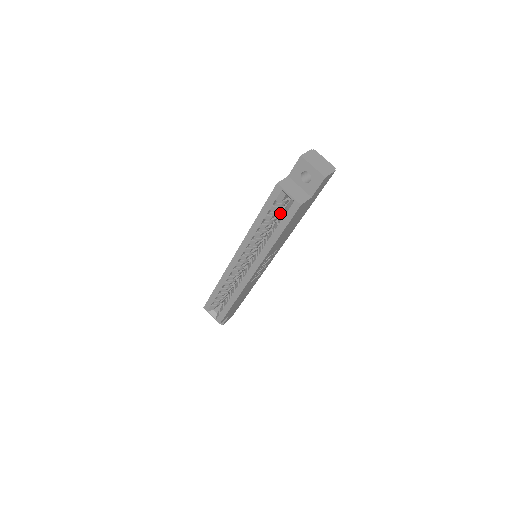
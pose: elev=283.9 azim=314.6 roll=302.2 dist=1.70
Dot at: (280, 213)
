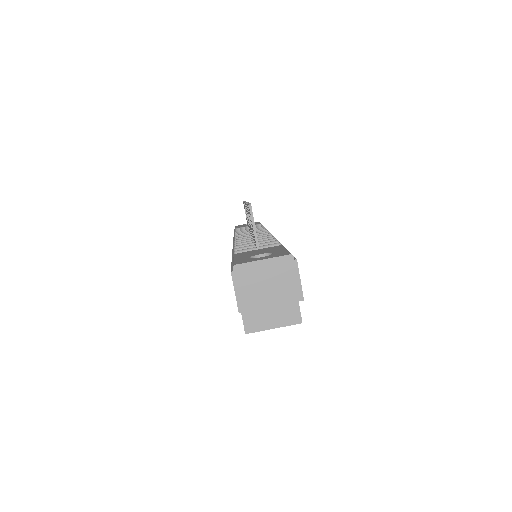
Dot at: occluded
